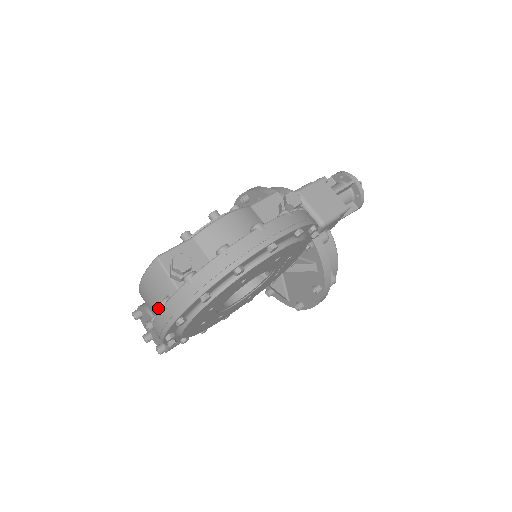
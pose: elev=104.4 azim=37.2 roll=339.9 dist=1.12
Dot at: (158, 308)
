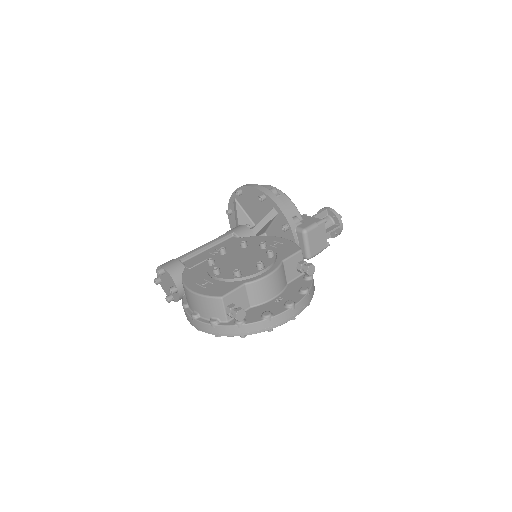
Dot at: (203, 315)
